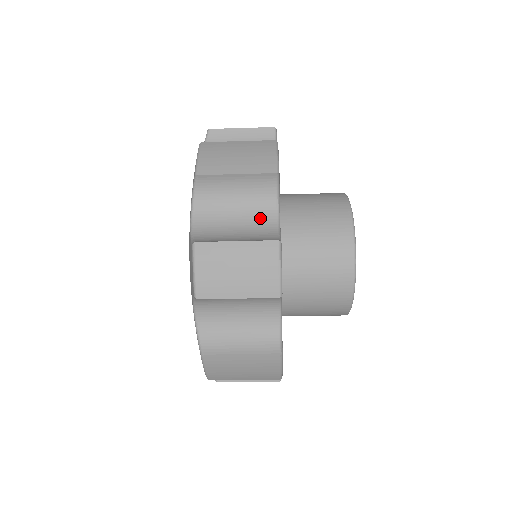
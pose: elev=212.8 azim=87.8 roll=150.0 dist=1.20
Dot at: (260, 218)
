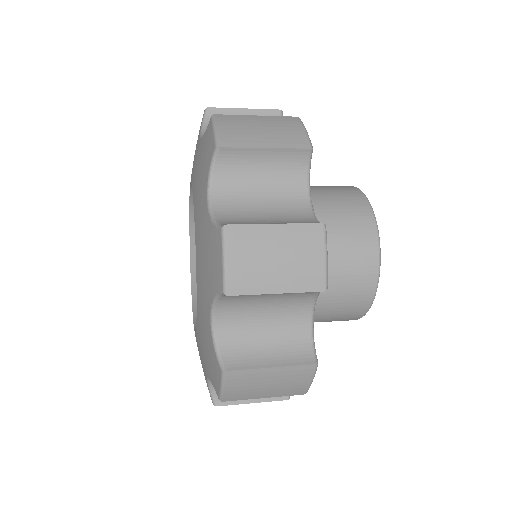
Dot at: (293, 317)
